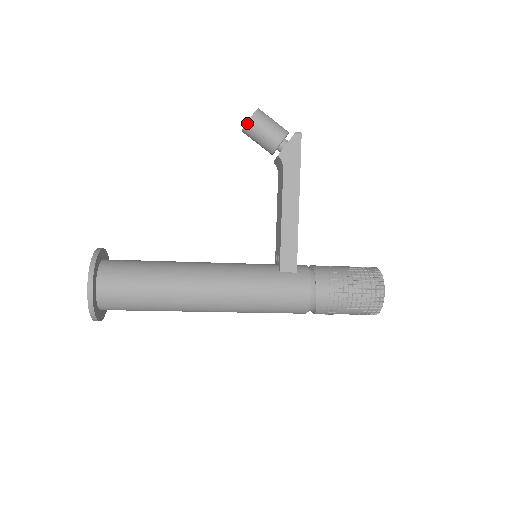
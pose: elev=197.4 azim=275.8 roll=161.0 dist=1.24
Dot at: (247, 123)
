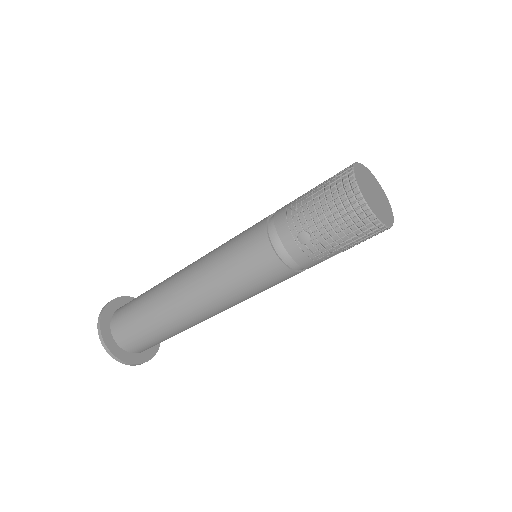
Dot at: occluded
